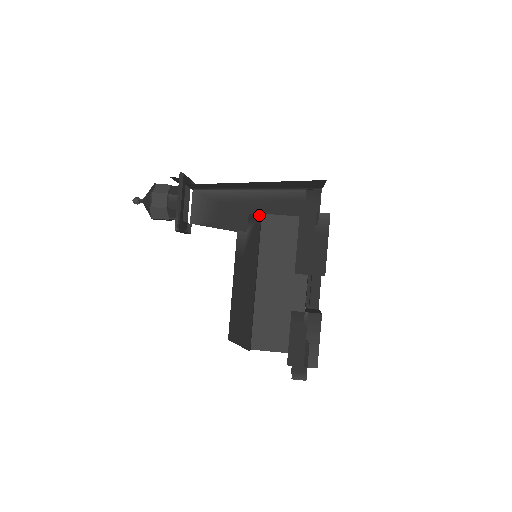
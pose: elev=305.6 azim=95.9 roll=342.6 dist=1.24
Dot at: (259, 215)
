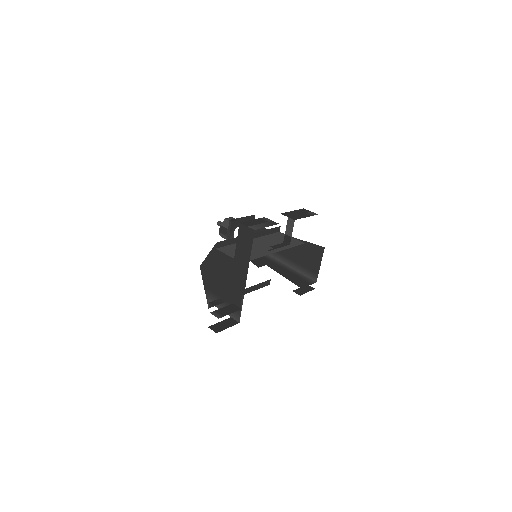
Dot at: (278, 228)
